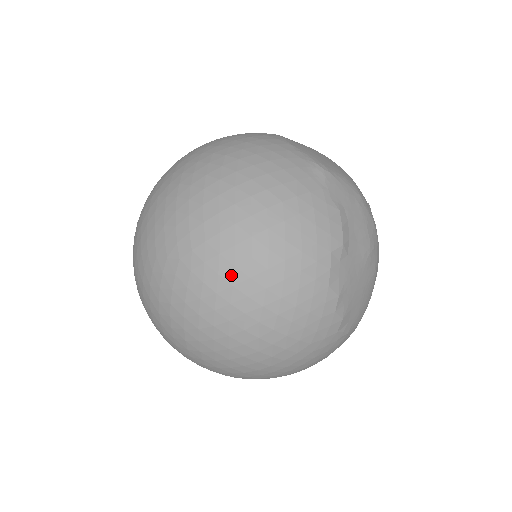
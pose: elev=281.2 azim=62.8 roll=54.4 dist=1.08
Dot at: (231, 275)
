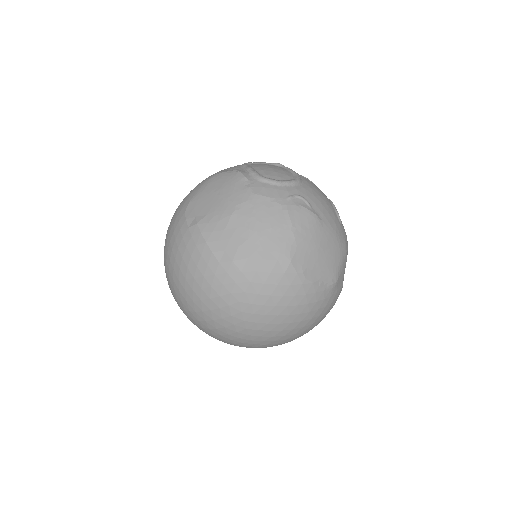
Dot at: occluded
